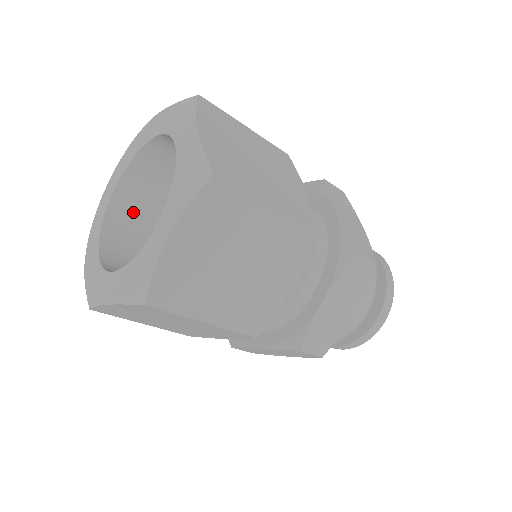
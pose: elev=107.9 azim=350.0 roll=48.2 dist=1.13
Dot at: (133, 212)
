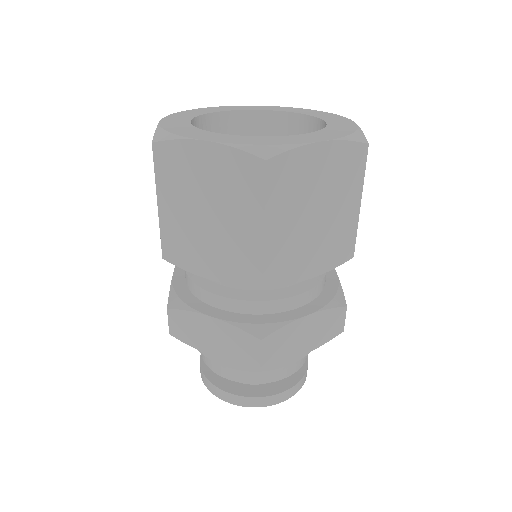
Dot at: occluded
